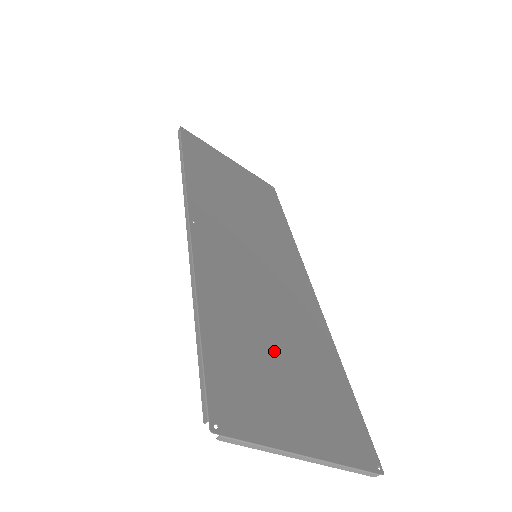
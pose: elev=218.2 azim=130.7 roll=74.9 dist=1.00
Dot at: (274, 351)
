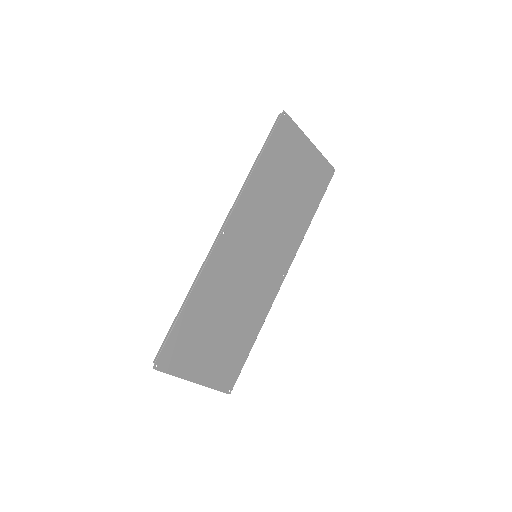
Dot at: (216, 328)
